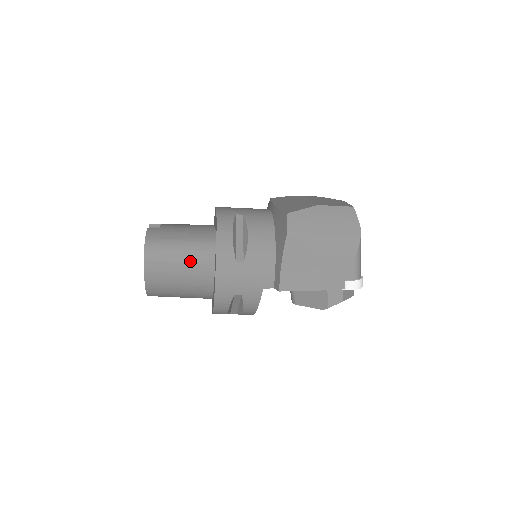
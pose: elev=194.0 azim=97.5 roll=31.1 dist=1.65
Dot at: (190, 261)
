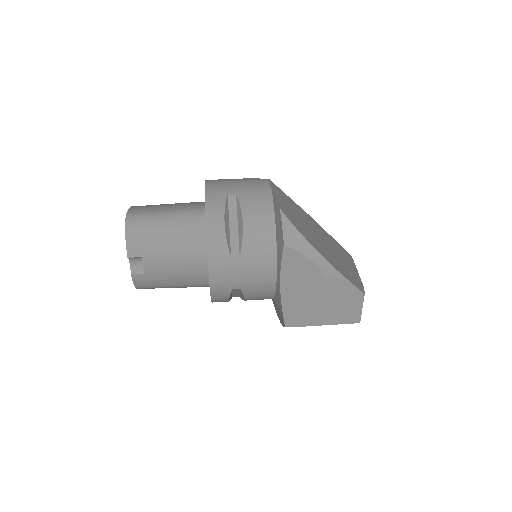
Dot at: occluded
